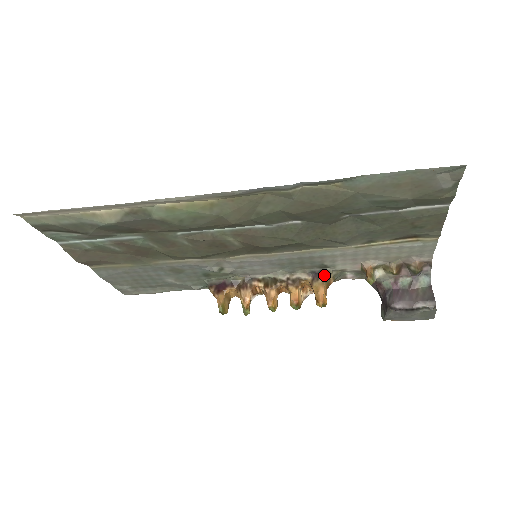
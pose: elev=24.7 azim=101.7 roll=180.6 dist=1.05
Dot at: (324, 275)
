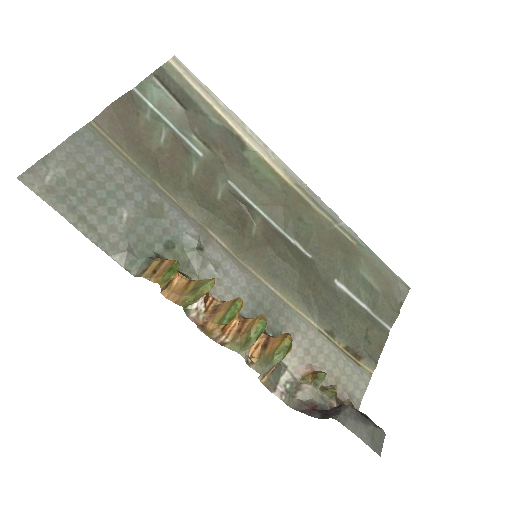
Dot at: occluded
